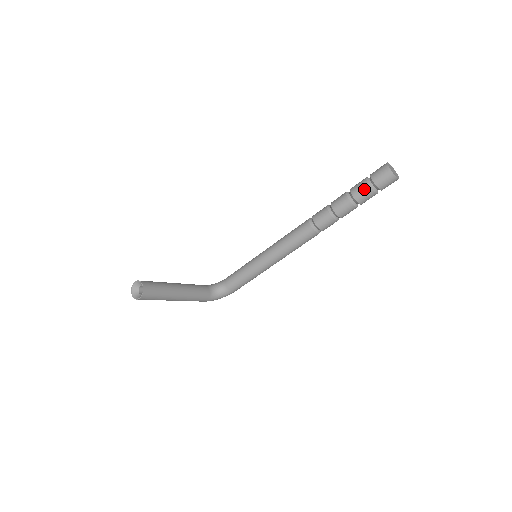
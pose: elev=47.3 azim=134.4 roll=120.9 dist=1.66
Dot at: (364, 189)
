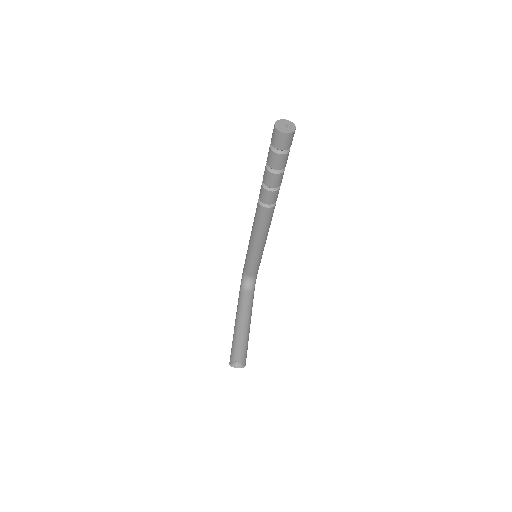
Dot at: (281, 160)
